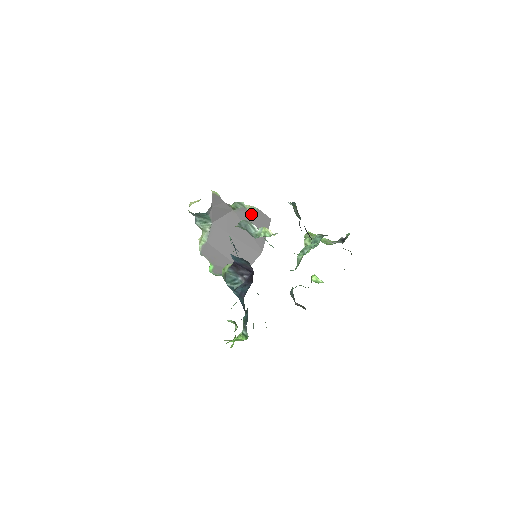
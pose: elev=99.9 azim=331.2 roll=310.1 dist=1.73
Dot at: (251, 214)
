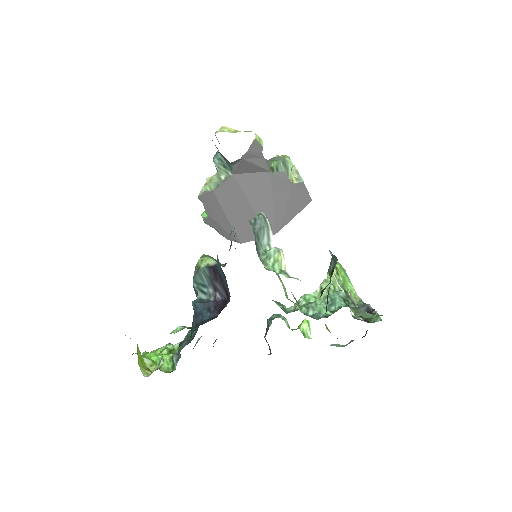
Dot at: (290, 185)
